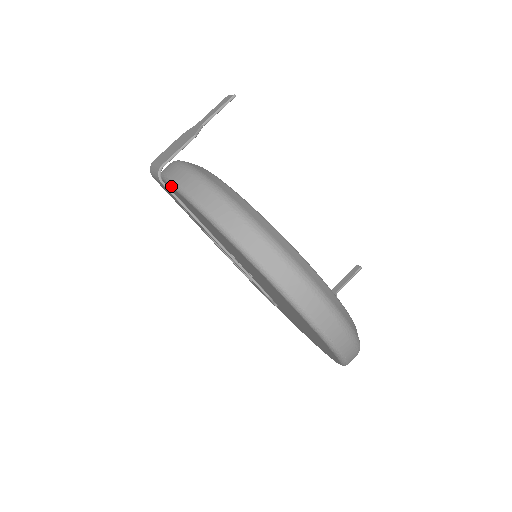
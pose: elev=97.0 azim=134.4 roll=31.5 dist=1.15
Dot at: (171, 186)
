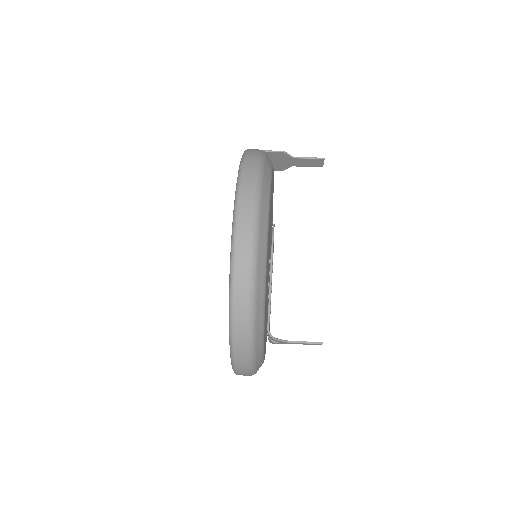
Dot at: occluded
